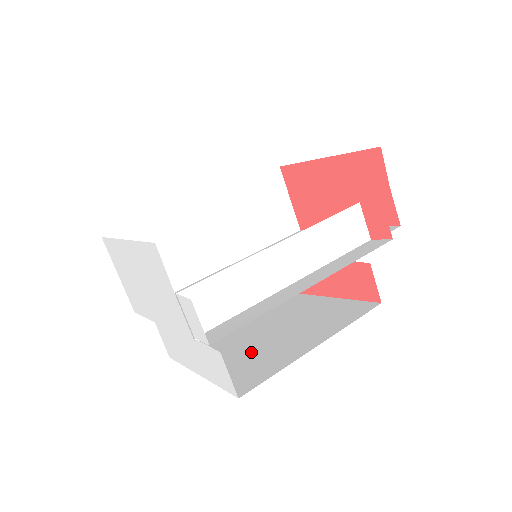
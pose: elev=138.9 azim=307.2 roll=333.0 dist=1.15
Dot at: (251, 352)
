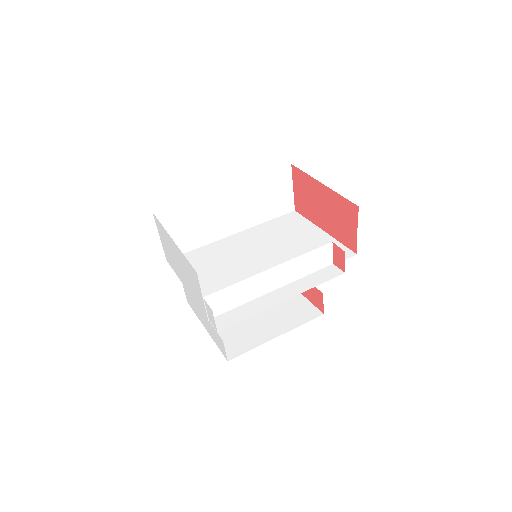
Dot at: (239, 323)
